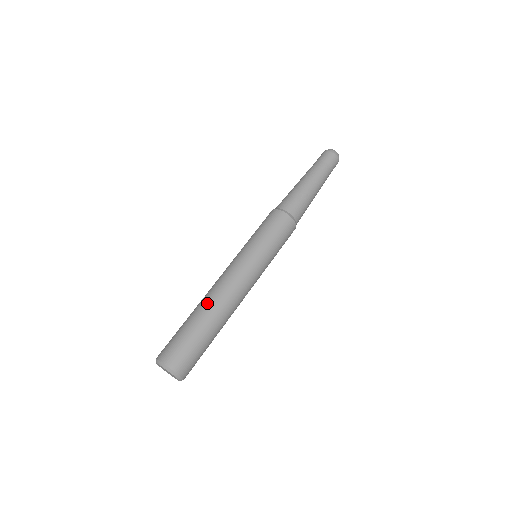
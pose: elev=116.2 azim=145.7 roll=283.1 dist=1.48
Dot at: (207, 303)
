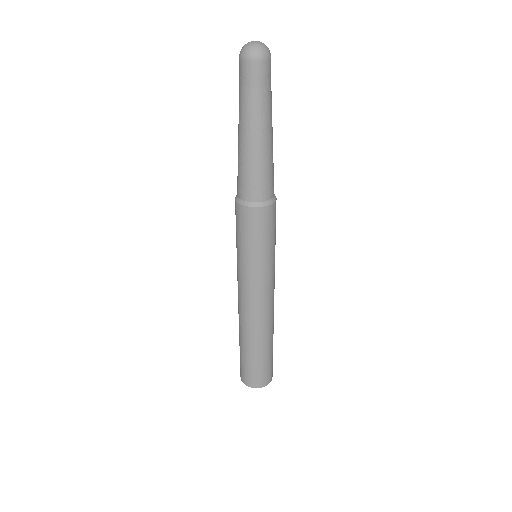
Dot at: (262, 335)
